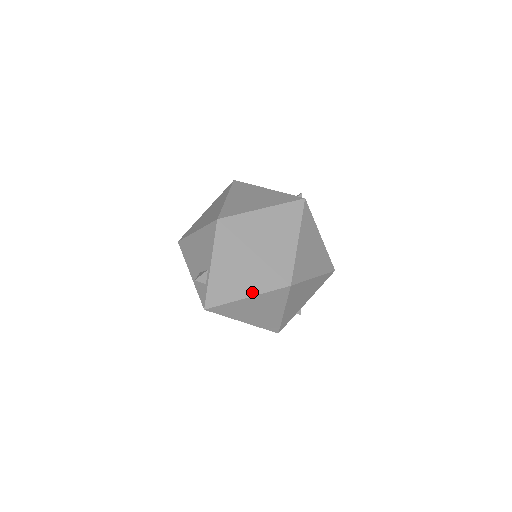
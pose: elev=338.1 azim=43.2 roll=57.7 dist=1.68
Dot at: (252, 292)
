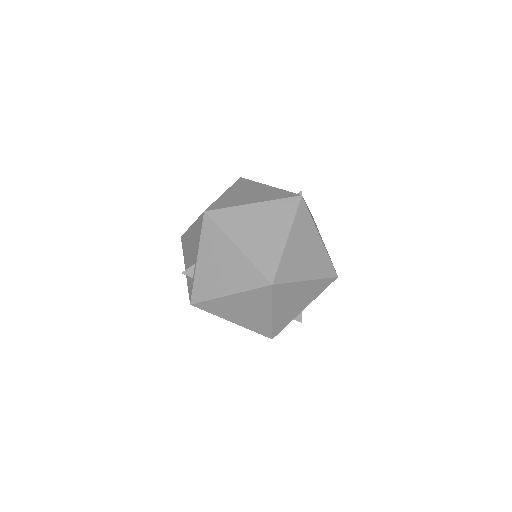
Dot at: (235, 289)
